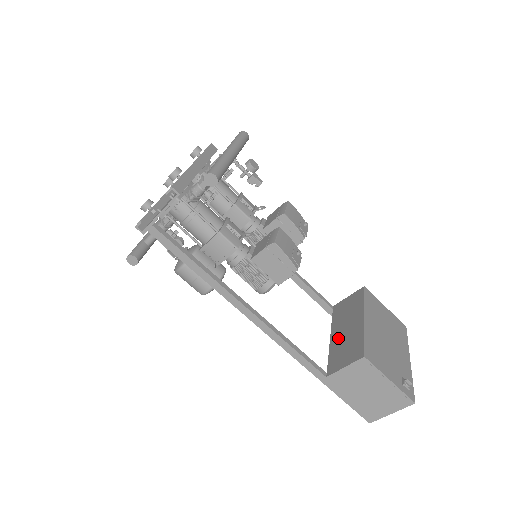
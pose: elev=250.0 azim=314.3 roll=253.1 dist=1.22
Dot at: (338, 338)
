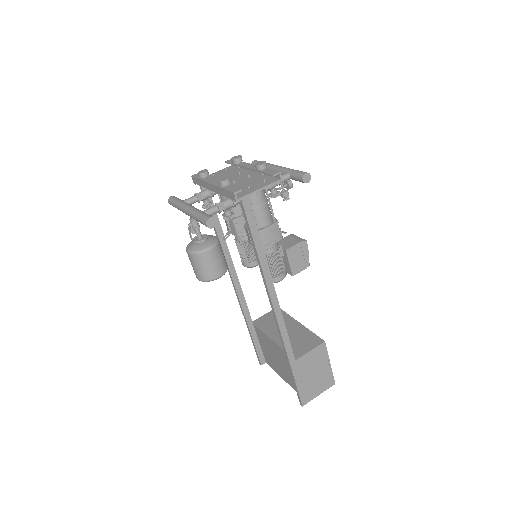
Dot at: occluded
